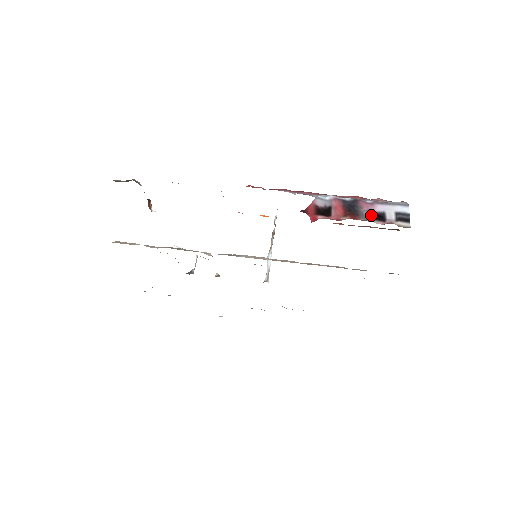
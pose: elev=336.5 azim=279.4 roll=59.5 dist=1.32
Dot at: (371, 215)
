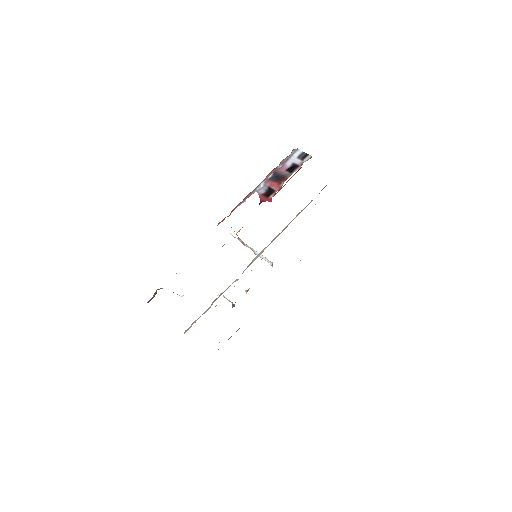
Dot at: (290, 170)
